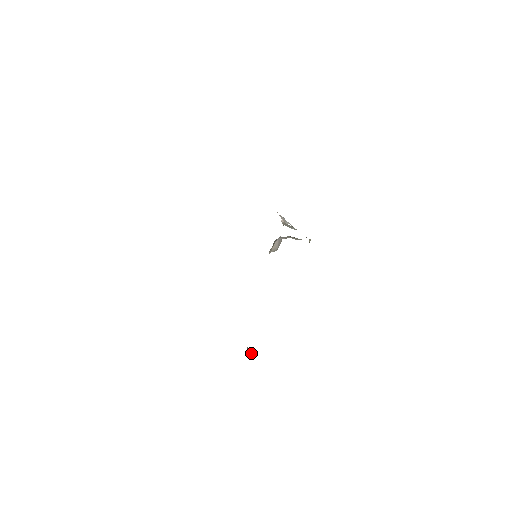
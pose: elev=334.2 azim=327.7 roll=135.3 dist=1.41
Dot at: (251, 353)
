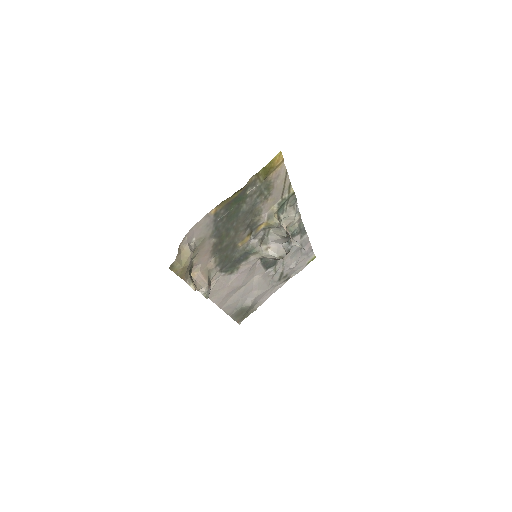
Dot at: (194, 283)
